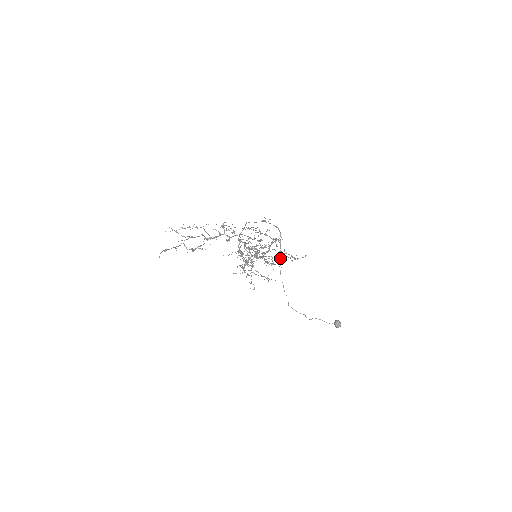
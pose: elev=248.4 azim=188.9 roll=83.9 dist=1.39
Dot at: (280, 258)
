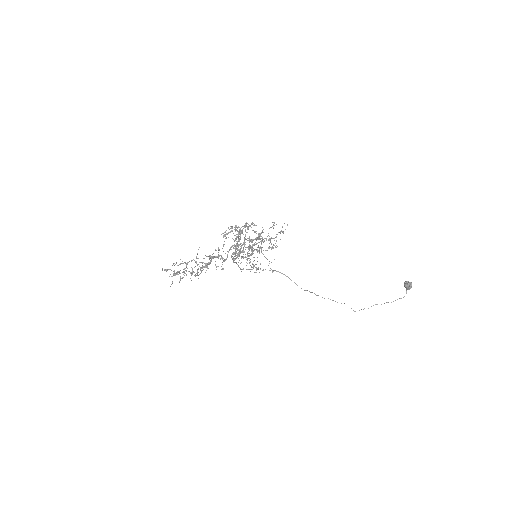
Dot at: occluded
